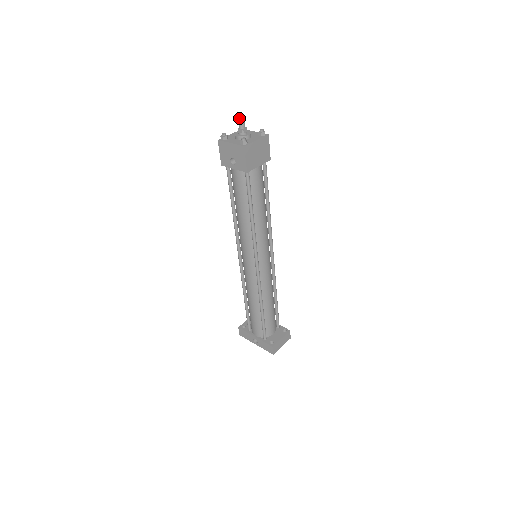
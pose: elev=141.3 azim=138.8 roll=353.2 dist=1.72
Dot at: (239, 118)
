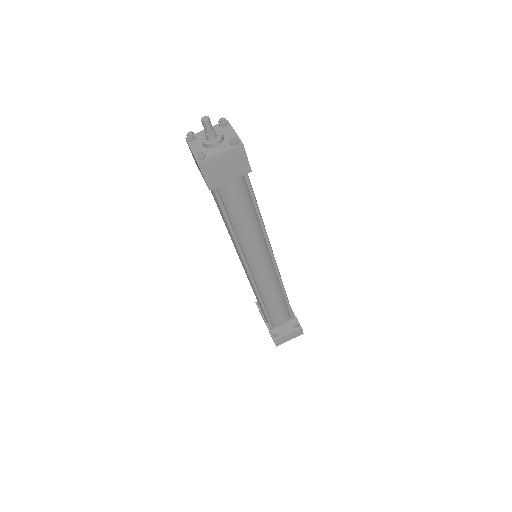
Dot at: (201, 120)
